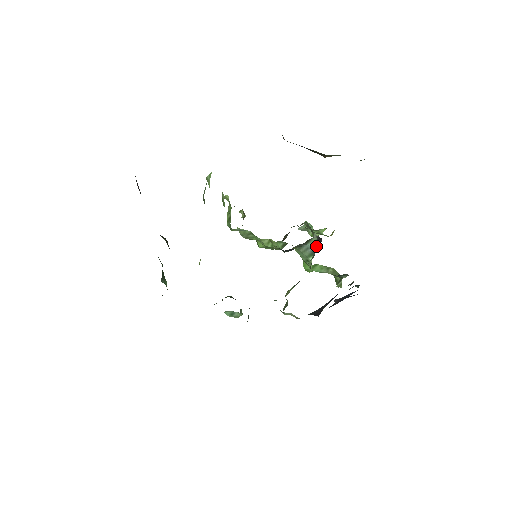
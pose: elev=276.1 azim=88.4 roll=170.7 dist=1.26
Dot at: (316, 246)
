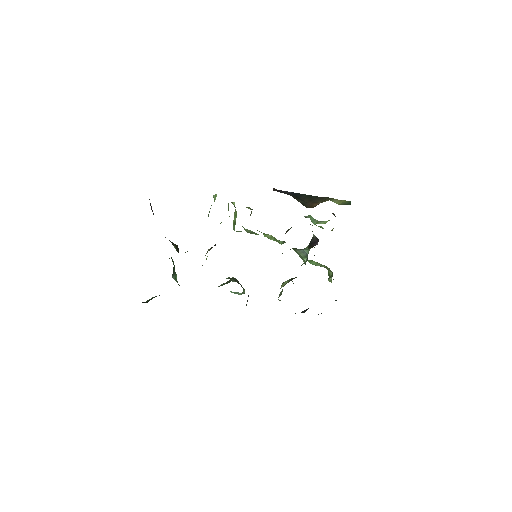
Dot at: (314, 244)
